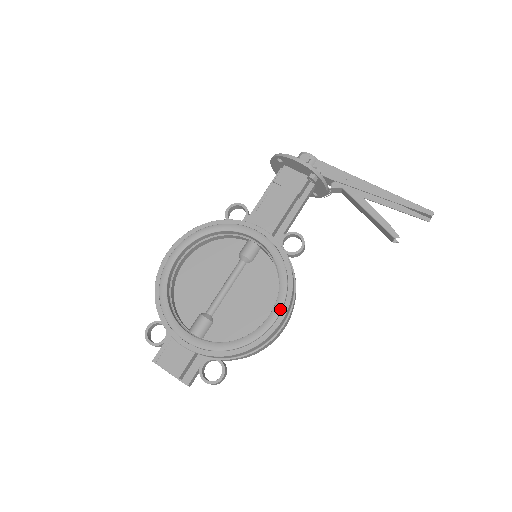
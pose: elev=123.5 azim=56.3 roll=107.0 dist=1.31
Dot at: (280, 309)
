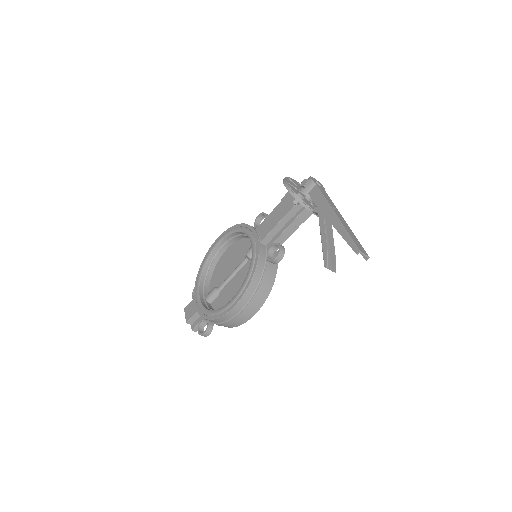
Dot at: (236, 298)
